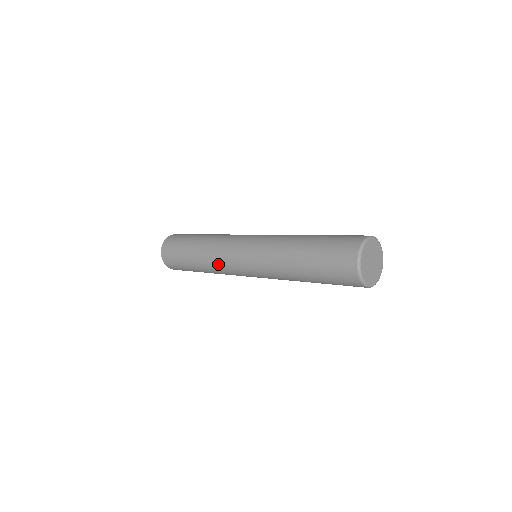
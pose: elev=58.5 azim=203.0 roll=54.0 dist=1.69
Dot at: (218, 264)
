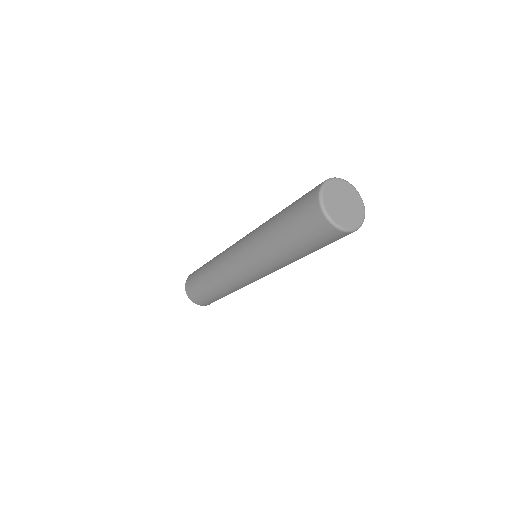
Dot at: (222, 272)
